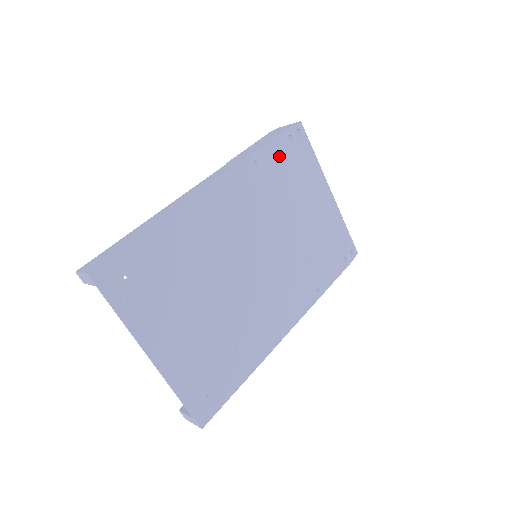
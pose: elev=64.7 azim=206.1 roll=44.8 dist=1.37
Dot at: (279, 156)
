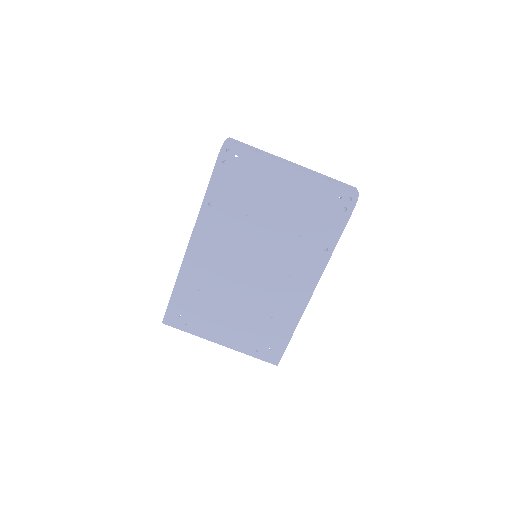
Dot at: (224, 184)
